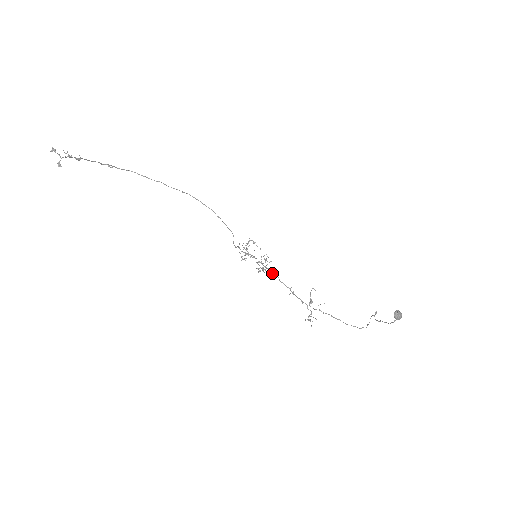
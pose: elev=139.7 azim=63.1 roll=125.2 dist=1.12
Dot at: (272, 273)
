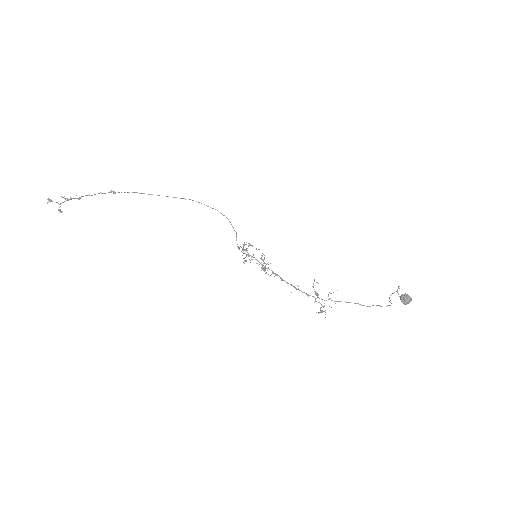
Dot at: (272, 272)
